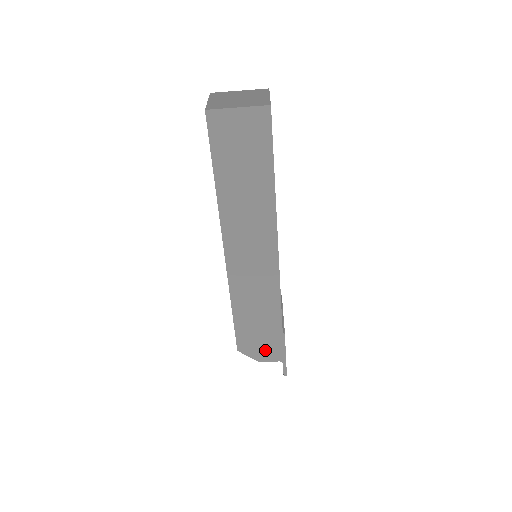
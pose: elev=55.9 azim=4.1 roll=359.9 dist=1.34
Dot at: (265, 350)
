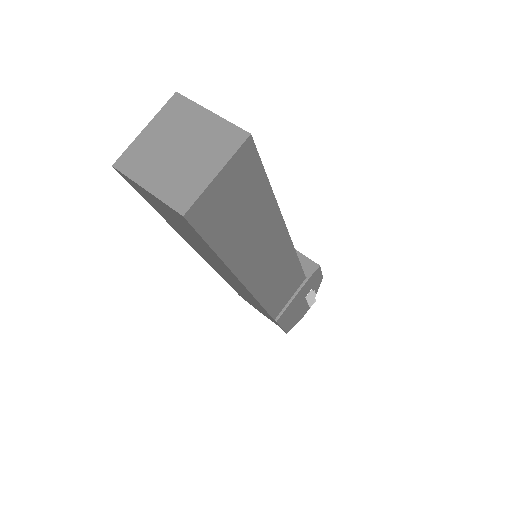
Dot at: (263, 313)
